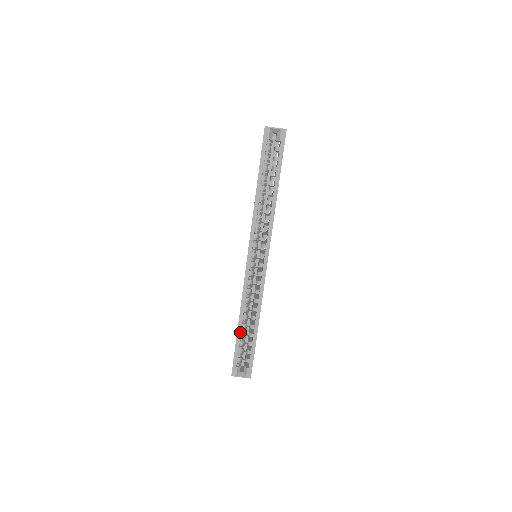
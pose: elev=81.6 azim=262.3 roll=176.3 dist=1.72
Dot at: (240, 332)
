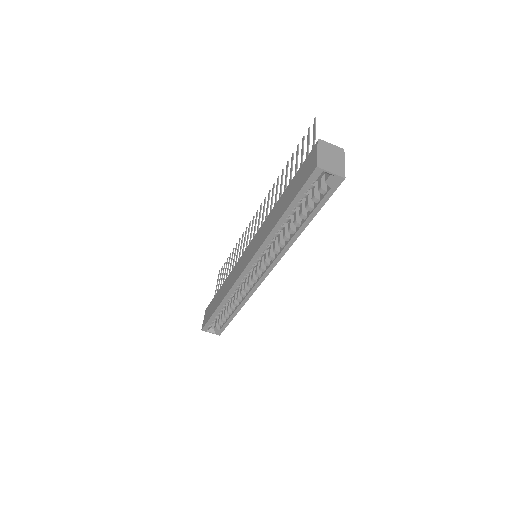
Dot at: (219, 311)
